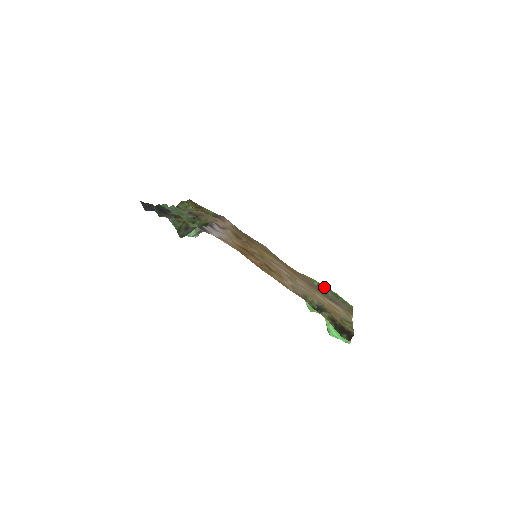
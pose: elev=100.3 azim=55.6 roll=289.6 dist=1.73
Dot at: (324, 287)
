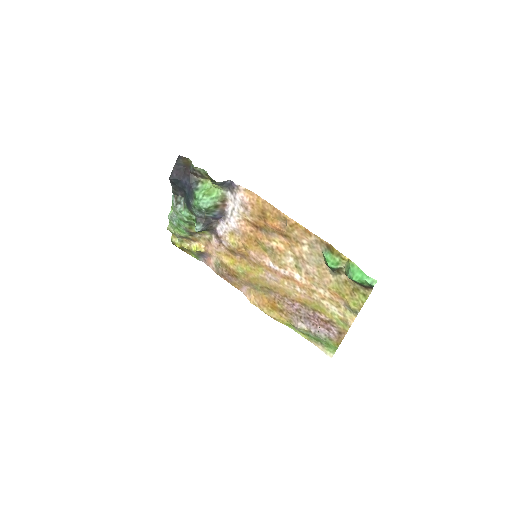
Dot at: (304, 333)
